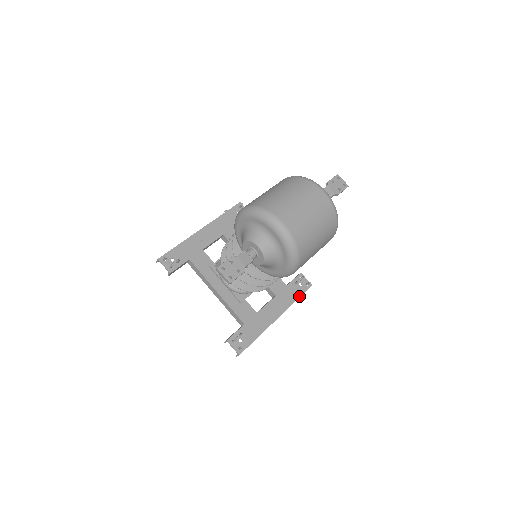
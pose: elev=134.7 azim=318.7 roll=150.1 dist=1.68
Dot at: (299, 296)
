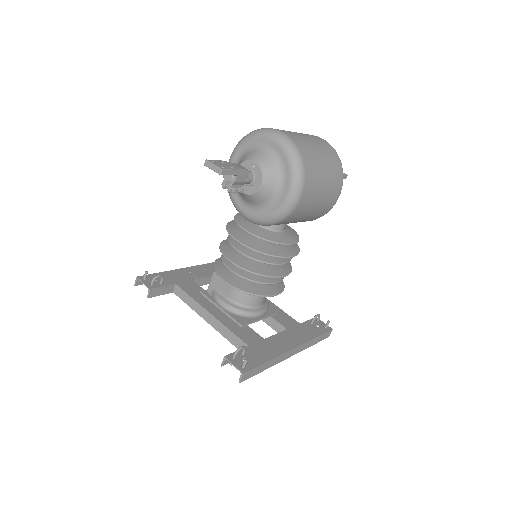
Dot at: (318, 335)
